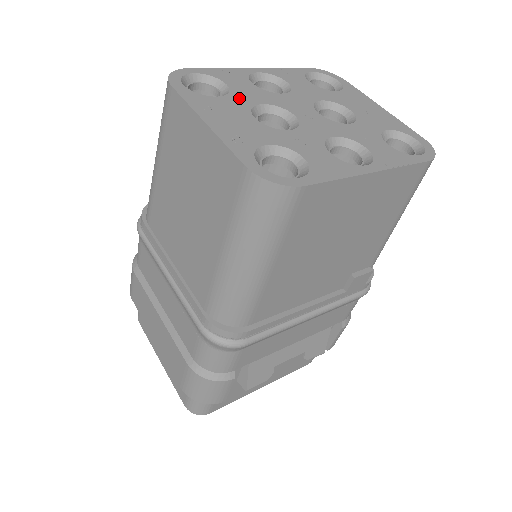
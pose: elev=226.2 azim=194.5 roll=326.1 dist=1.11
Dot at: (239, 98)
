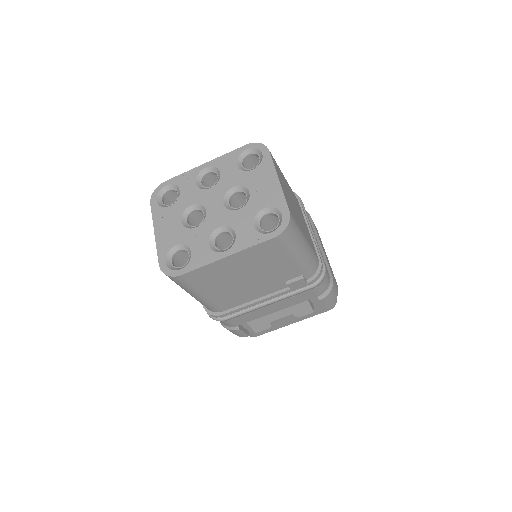
Dot at: (181, 203)
